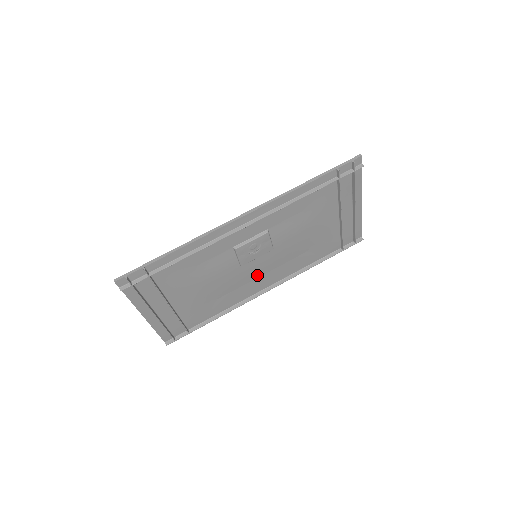
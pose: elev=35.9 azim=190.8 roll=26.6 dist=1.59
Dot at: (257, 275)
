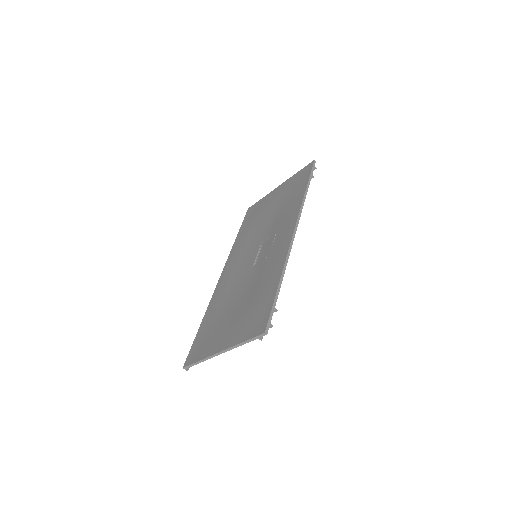
Dot at: occluded
